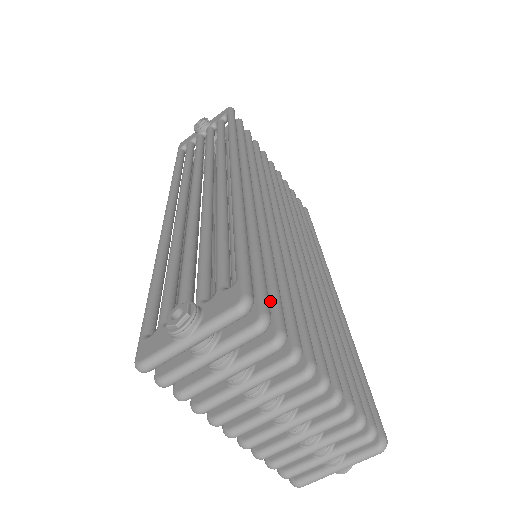
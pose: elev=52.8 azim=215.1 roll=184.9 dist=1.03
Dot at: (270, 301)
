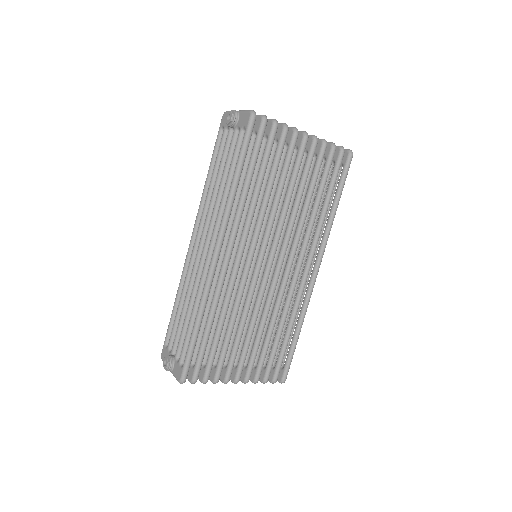
Dot at: (207, 361)
